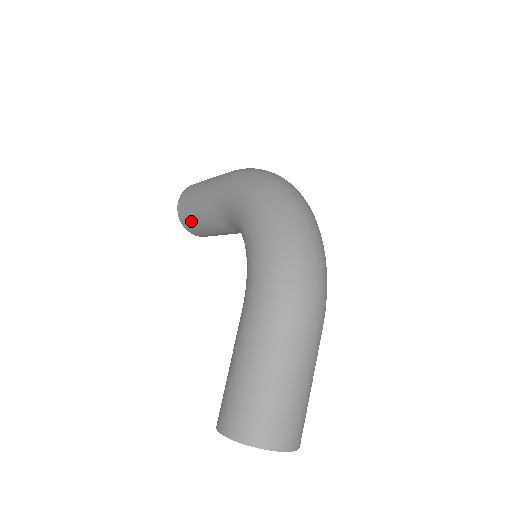
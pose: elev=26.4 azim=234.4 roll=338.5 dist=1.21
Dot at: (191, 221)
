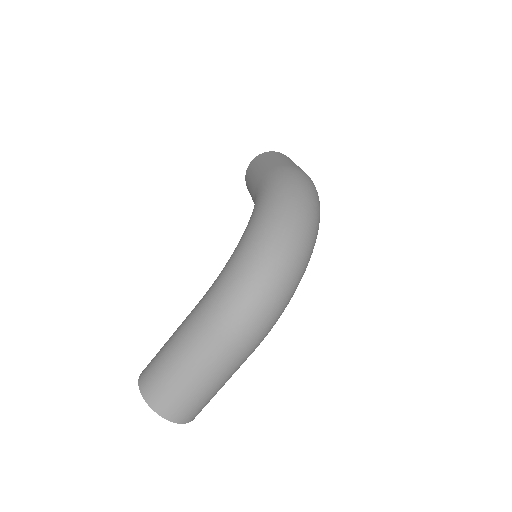
Dot at: occluded
